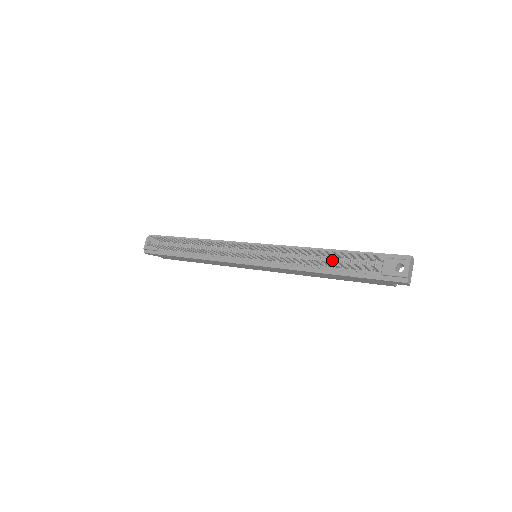
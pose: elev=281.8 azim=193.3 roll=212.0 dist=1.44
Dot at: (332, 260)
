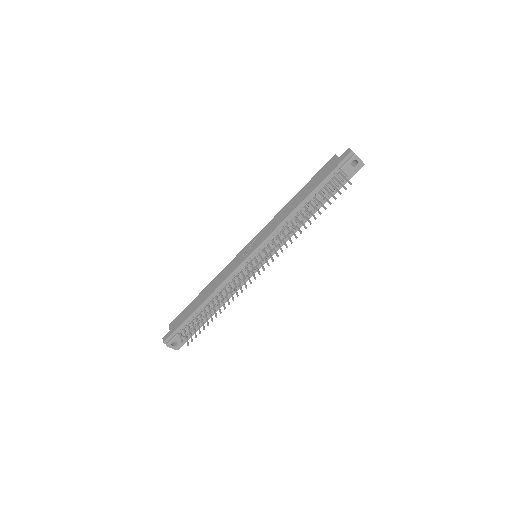
Dot at: occluded
